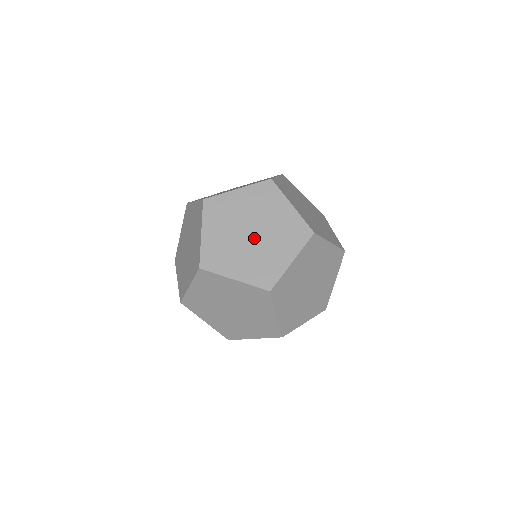
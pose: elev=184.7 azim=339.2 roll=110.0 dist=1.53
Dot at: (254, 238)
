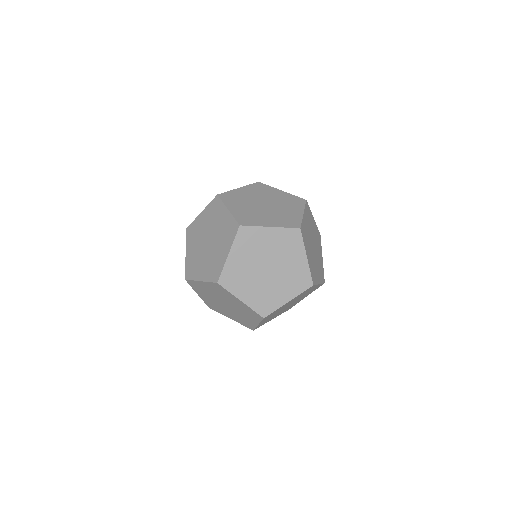
Dot at: (272, 270)
